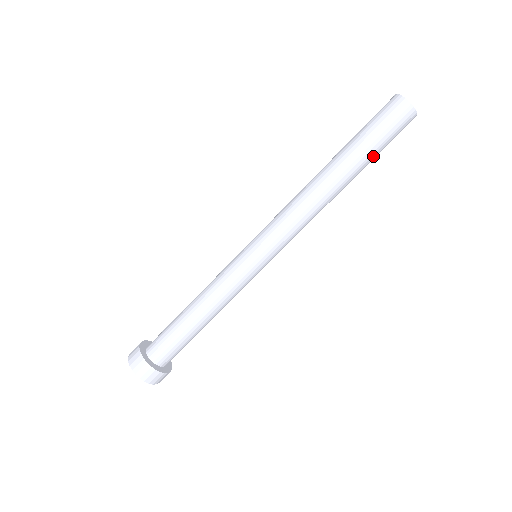
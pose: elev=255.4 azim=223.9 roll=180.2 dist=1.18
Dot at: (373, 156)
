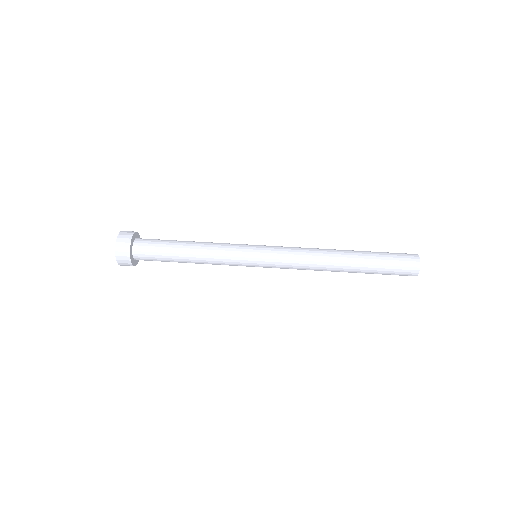
Dot at: (375, 269)
